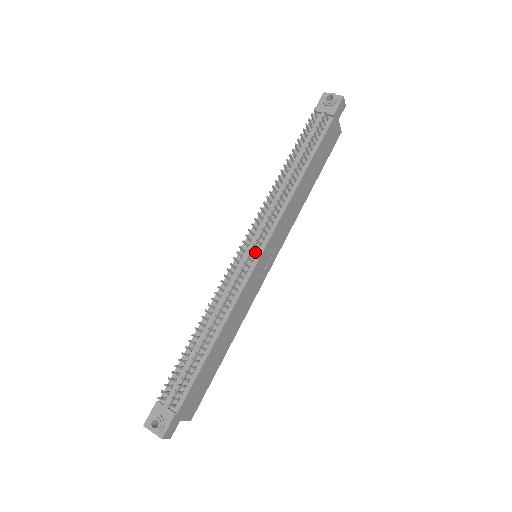
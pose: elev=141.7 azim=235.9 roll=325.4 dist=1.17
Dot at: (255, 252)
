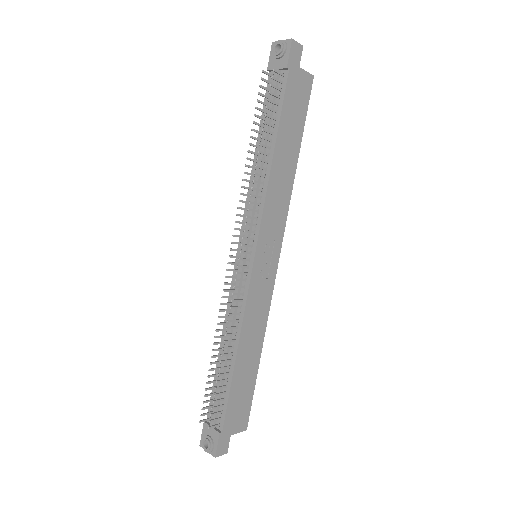
Dot at: (248, 256)
